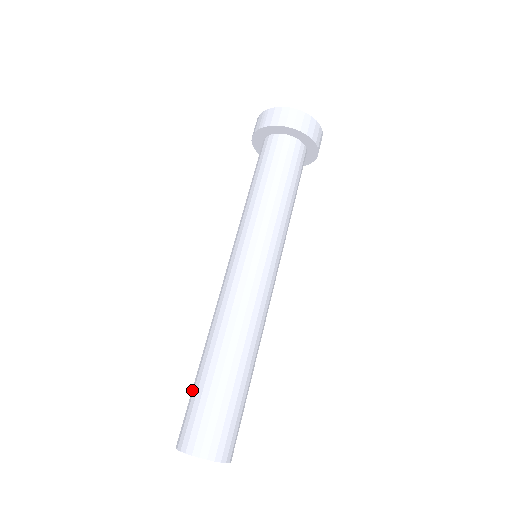
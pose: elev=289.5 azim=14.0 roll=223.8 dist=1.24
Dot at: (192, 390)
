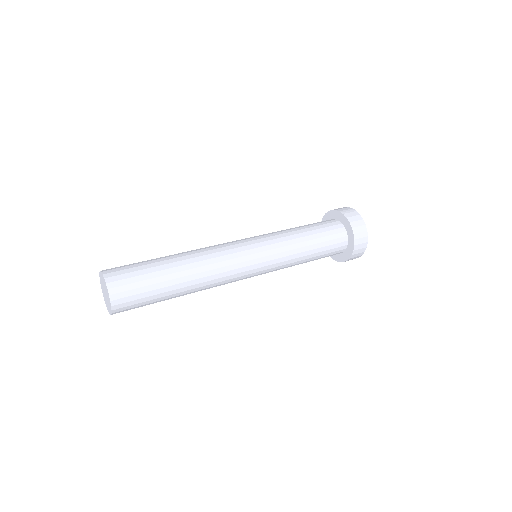
Dot at: (145, 261)
